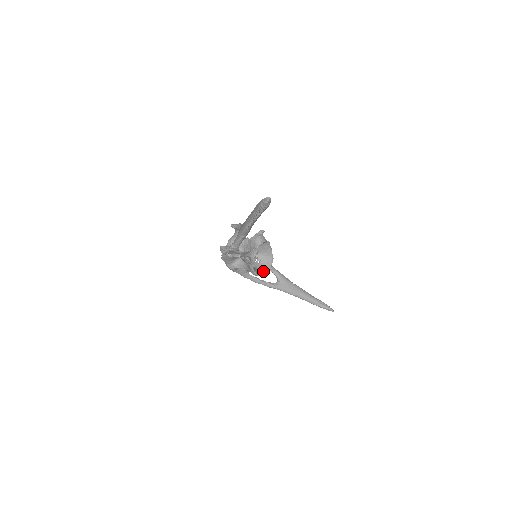
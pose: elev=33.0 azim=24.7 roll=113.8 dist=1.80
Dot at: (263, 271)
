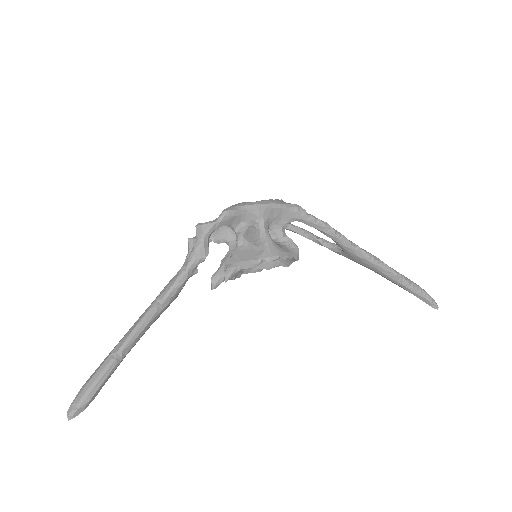
Dot at: (279, 262)
